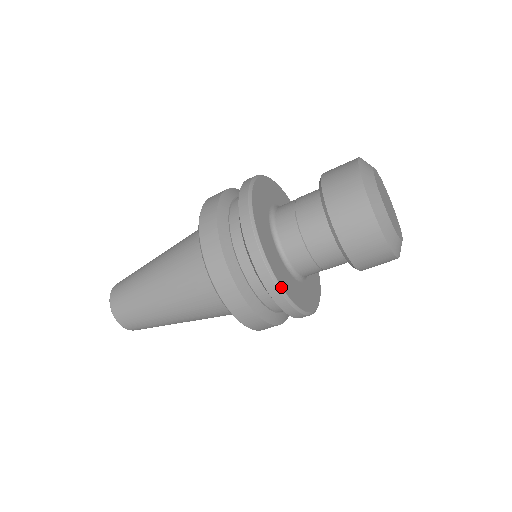
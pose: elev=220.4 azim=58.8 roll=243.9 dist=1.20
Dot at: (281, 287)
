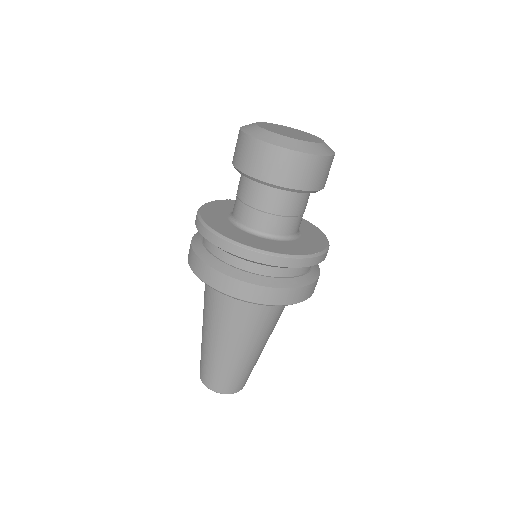
Dot at: (212, 229)
